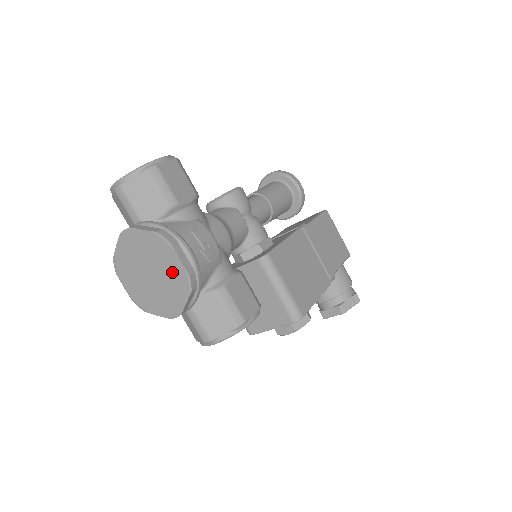
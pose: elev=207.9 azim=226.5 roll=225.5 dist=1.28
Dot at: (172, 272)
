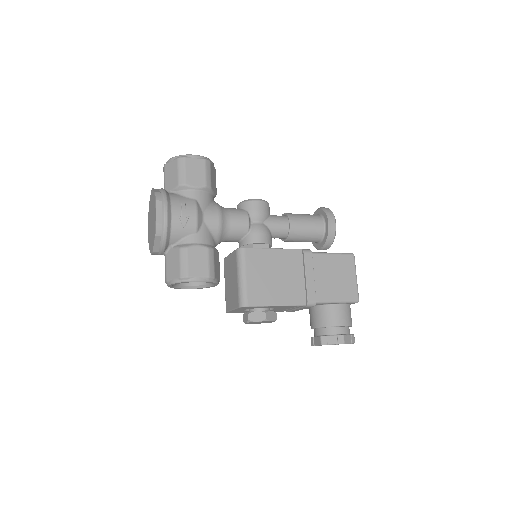
Dot at: (154, 220)
